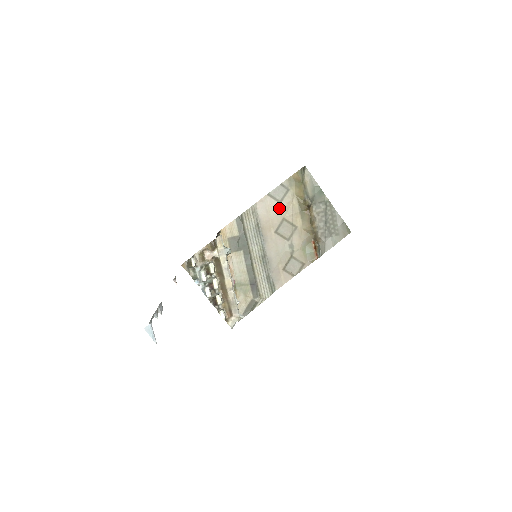
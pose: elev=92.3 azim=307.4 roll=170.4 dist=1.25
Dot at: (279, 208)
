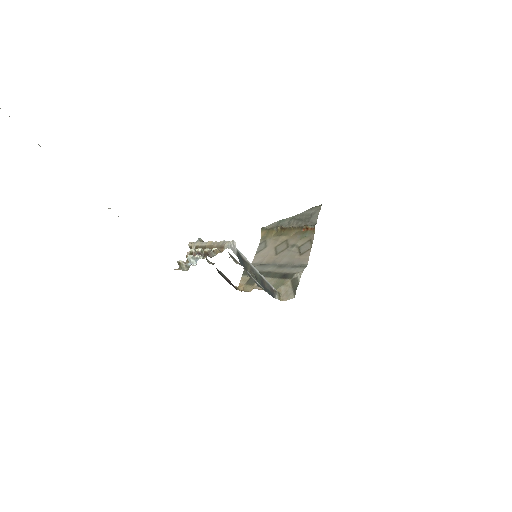
Dot at: (268, 249)
